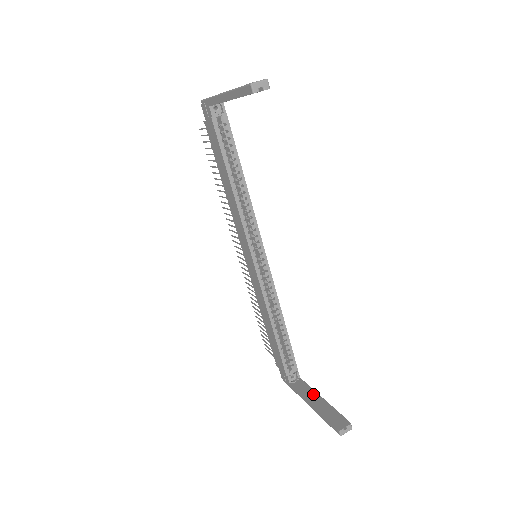
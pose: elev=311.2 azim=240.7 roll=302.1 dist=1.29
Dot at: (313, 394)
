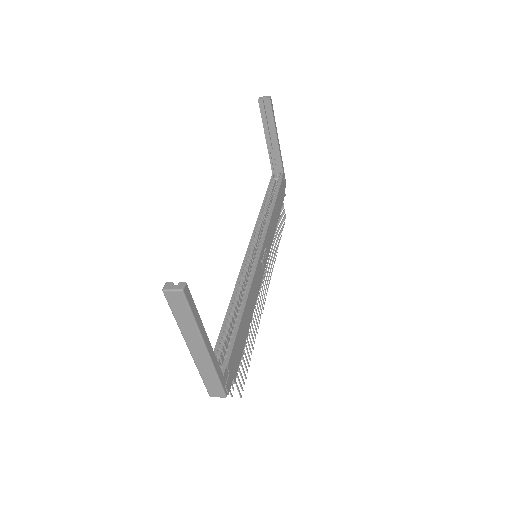
Dot at: occluded
